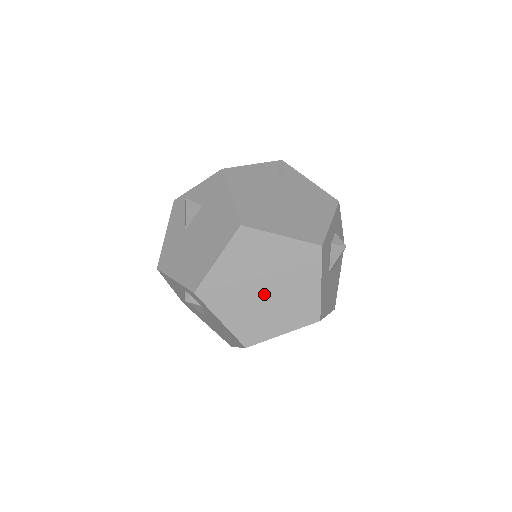
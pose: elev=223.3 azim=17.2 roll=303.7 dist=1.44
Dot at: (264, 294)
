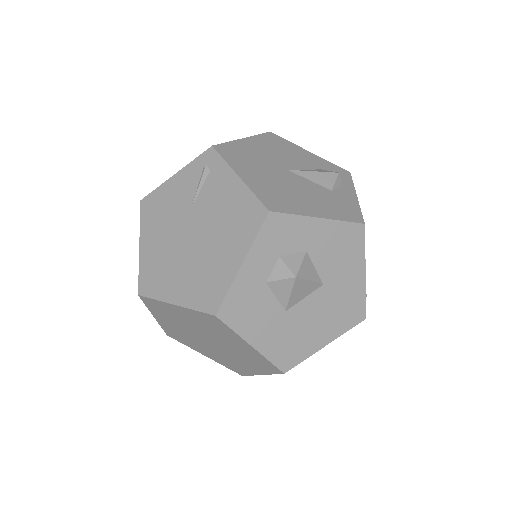
Dot at: (213, 344)
